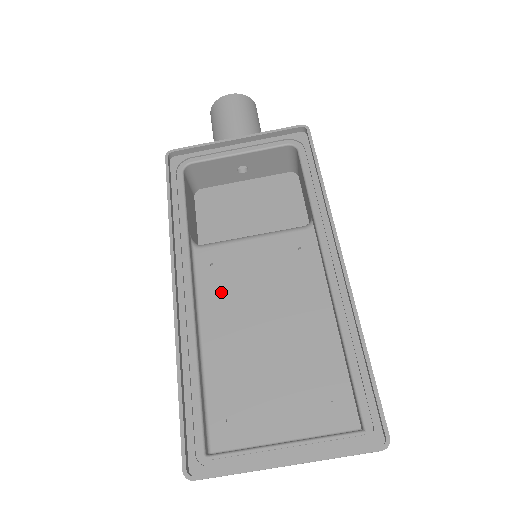
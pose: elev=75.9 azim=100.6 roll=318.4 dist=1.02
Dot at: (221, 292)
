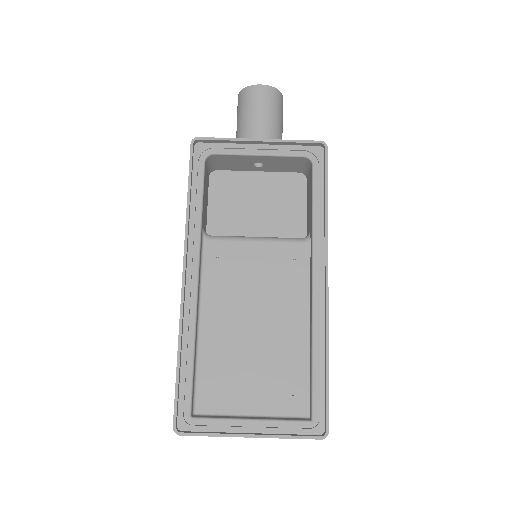
Dot at: (222, 285)
